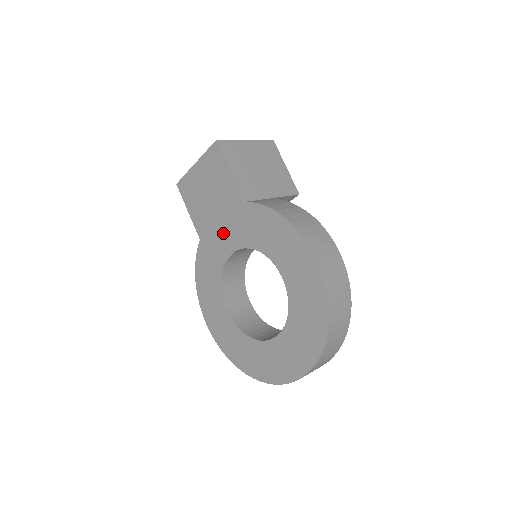
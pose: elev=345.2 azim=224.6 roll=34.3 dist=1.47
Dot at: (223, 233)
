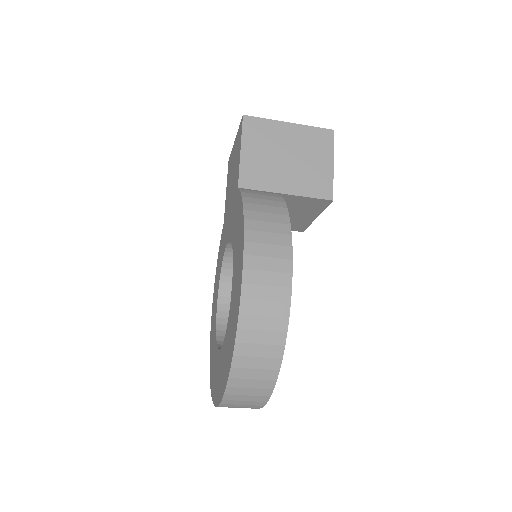
Dot at: (229, 219)
